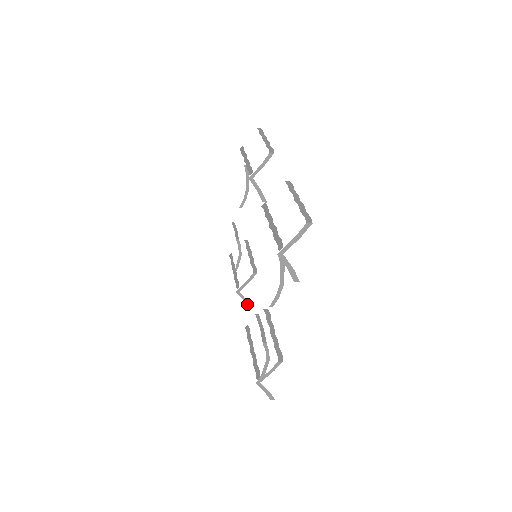
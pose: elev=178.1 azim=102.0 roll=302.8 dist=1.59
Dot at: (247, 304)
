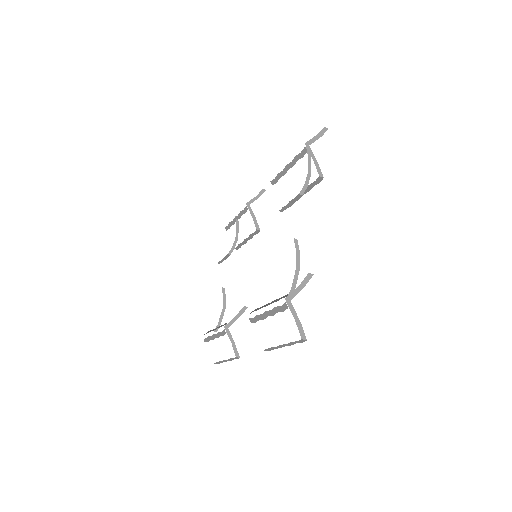
Dot at: (235, 349)
